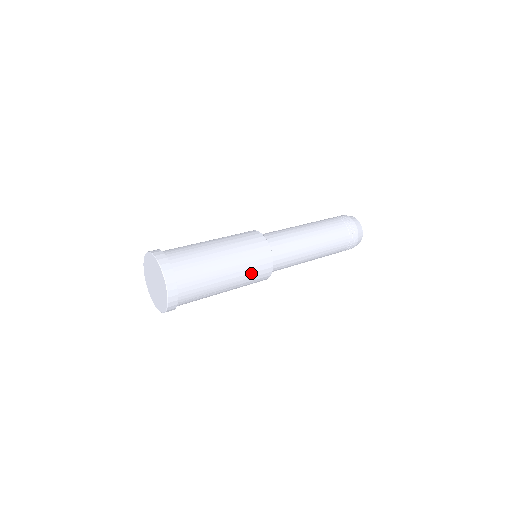
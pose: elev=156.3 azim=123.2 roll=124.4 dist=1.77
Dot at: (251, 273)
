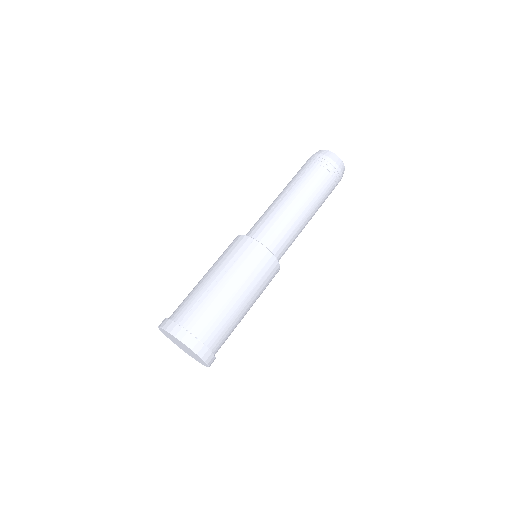
Dot at: occluded
